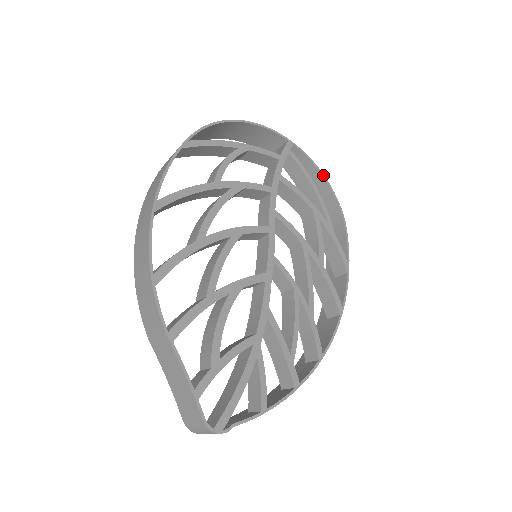
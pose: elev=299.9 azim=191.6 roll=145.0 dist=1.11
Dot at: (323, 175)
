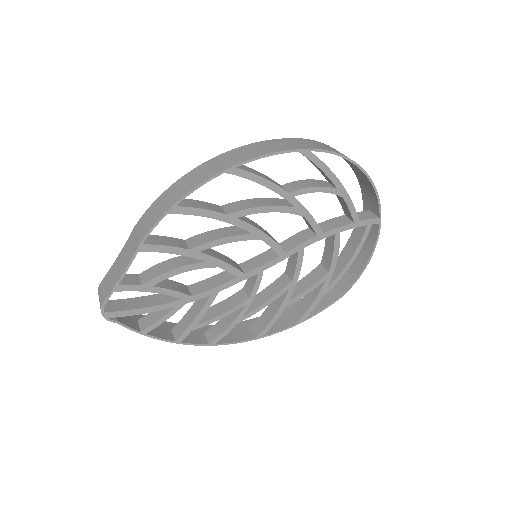
Dot at: (369, 260)
